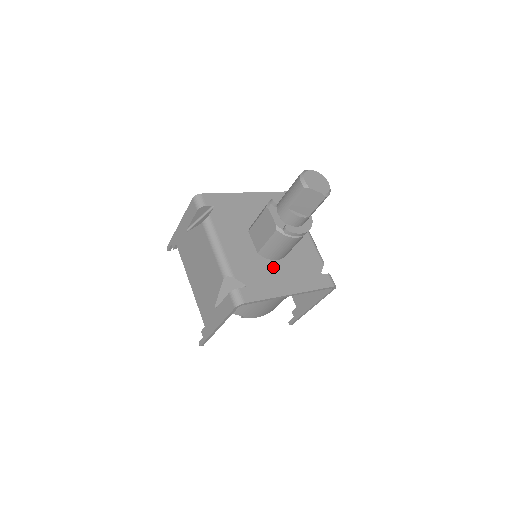
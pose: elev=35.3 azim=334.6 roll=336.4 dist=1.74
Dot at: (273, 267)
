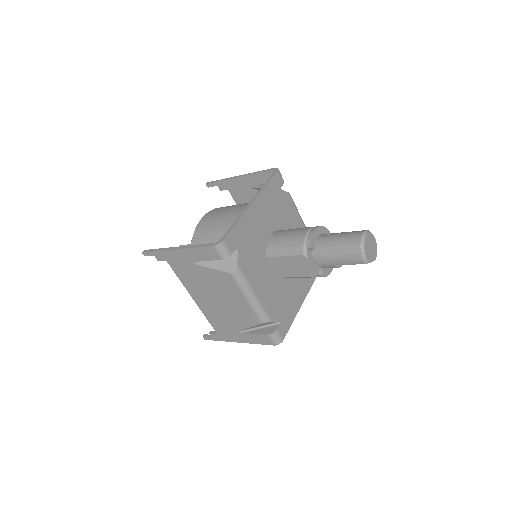
Dot at: (289, 283)
